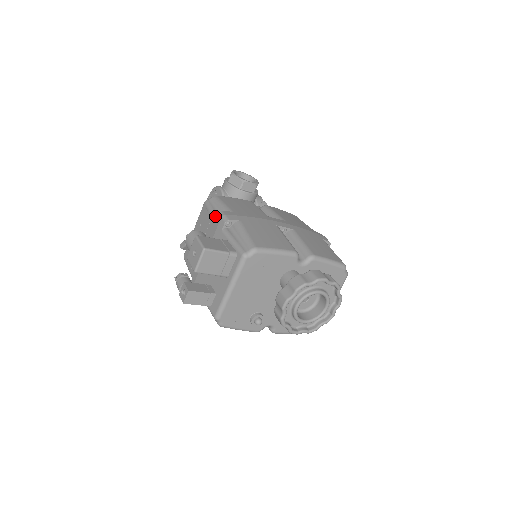
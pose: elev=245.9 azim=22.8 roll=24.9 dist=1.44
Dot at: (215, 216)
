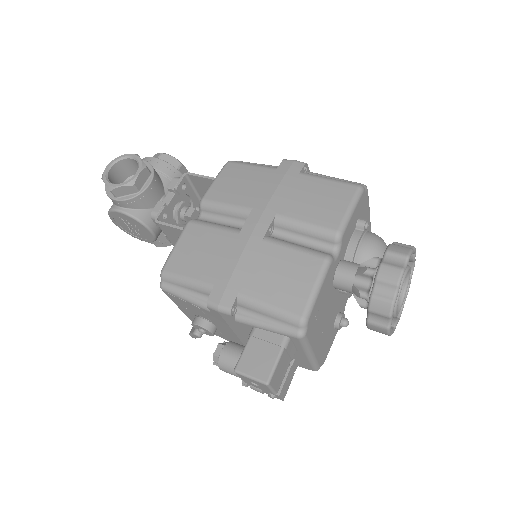
Dot at: (202, 306)
